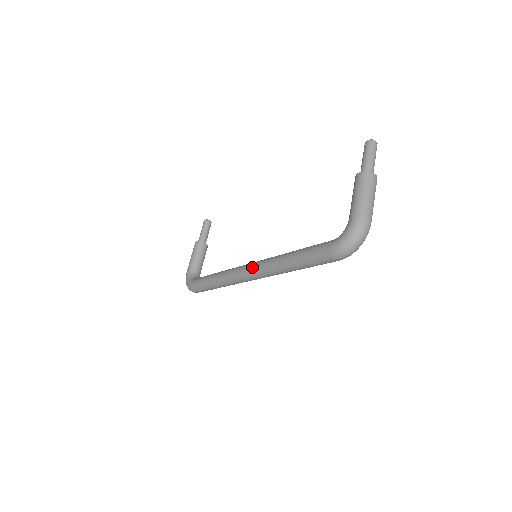
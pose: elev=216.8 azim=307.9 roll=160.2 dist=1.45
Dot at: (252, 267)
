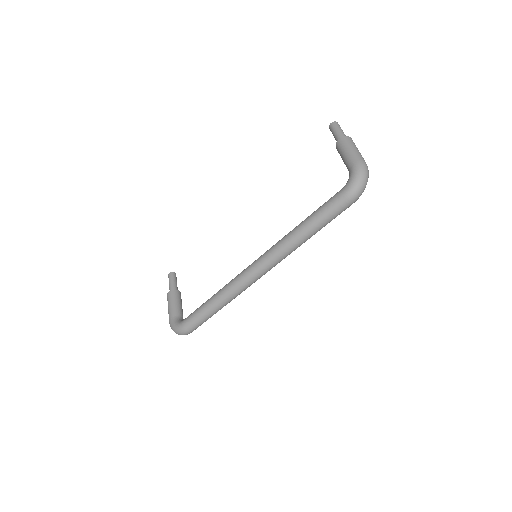
Dot at: (261, 259)
